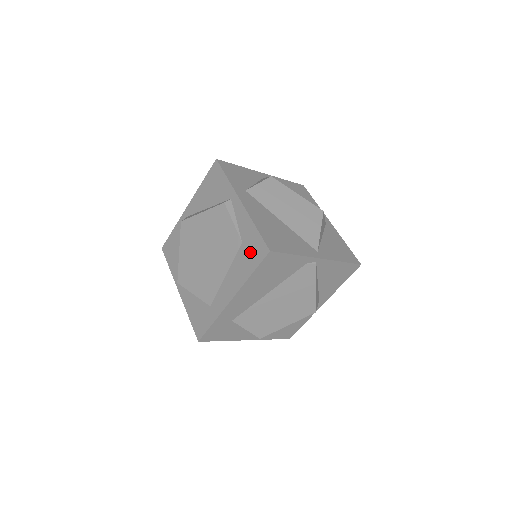
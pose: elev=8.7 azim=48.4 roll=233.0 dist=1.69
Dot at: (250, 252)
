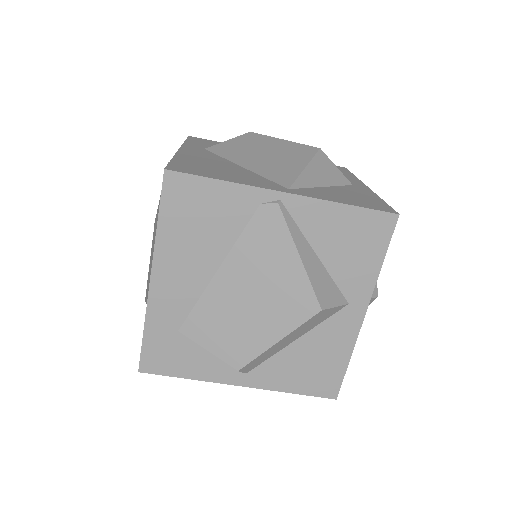
Dot at: occluded
